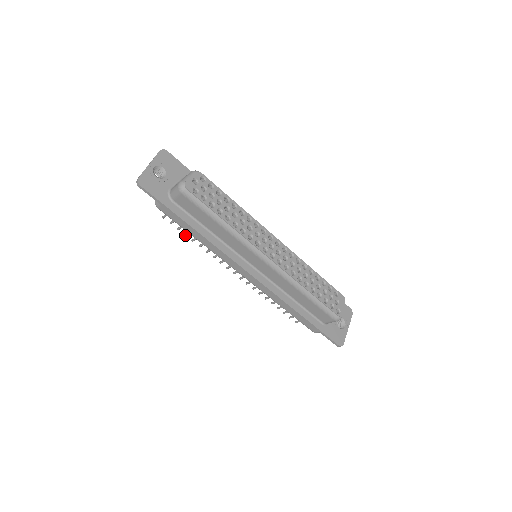
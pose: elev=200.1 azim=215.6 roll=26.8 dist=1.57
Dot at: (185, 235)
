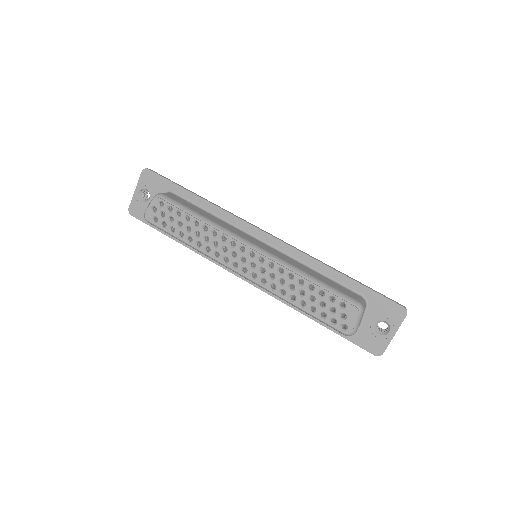
Dot at: occluded
